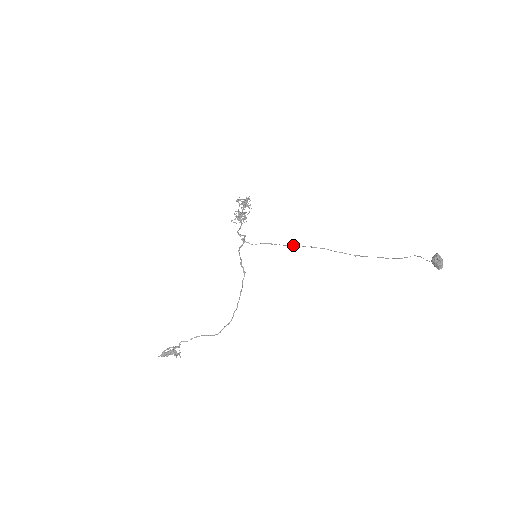
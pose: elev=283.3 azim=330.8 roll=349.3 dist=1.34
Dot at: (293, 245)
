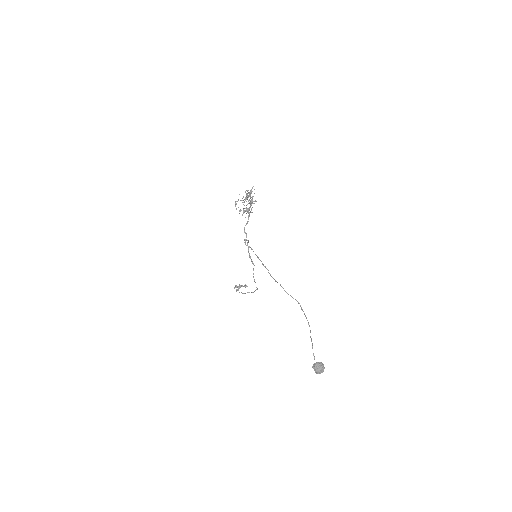
Dot at: (266, 268)
